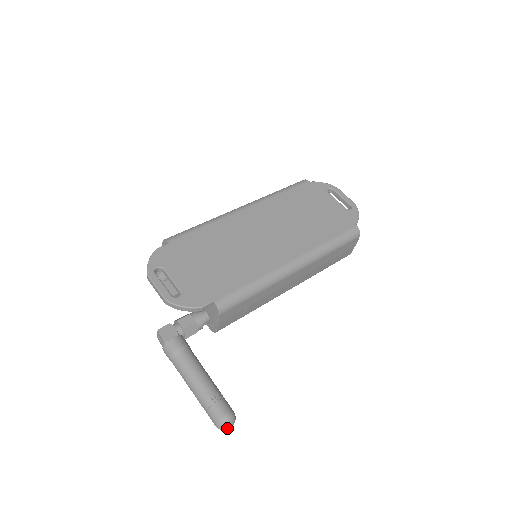
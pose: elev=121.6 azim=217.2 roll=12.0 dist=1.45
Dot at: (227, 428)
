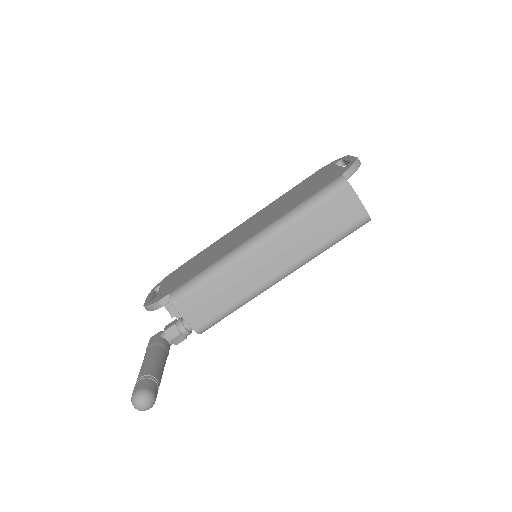
Dot at: (137, 405)
